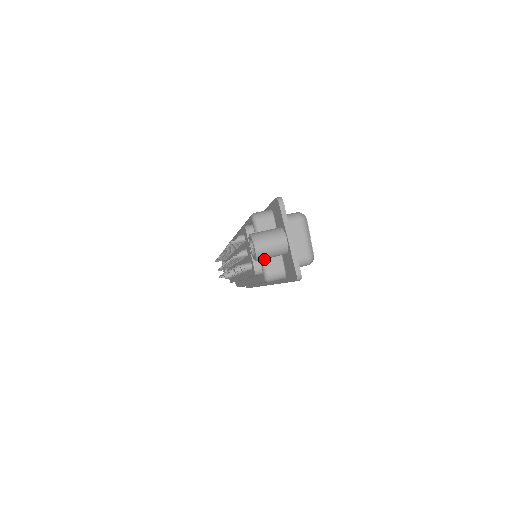
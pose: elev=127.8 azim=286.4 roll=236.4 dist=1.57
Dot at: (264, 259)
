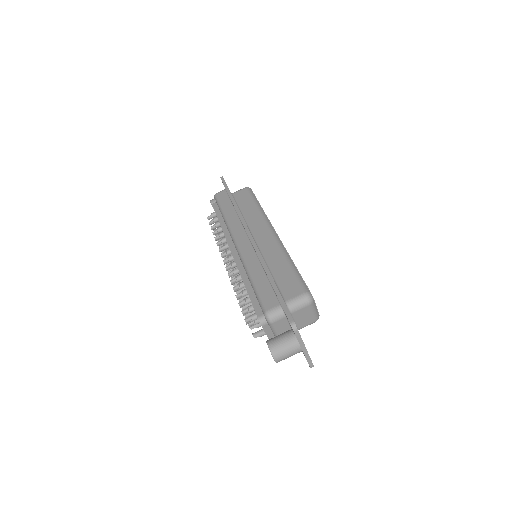
Dot at: occluded
